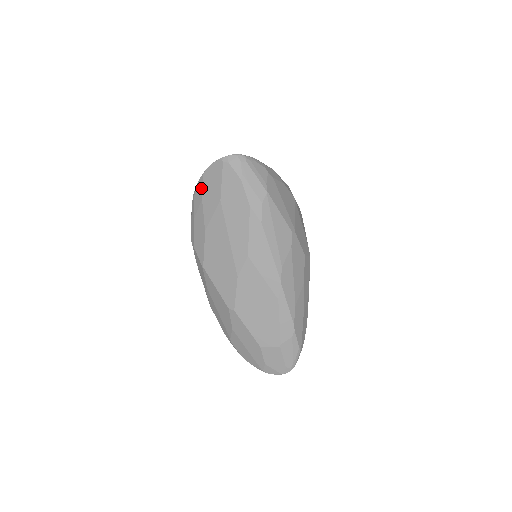
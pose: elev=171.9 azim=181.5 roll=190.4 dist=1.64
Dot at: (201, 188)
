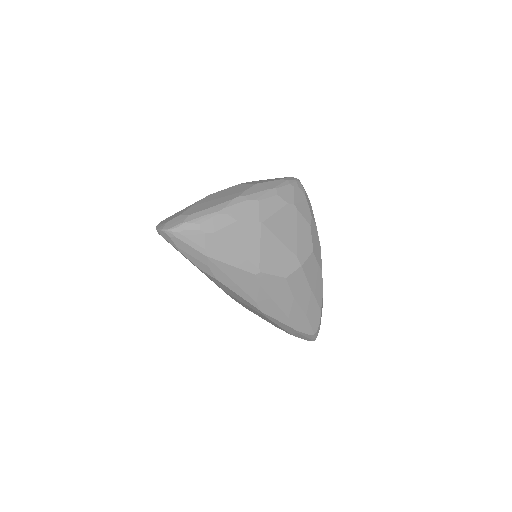
Dot at: occluded
